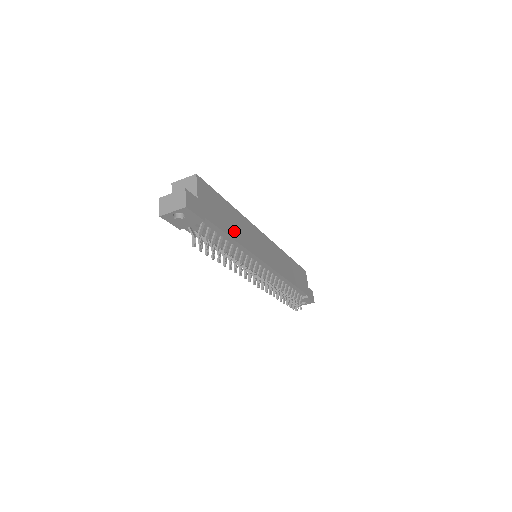
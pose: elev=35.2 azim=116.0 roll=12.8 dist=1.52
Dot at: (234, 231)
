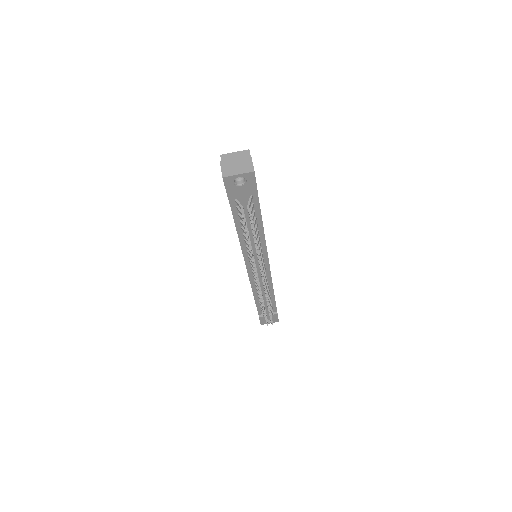
Dot at: occluded
